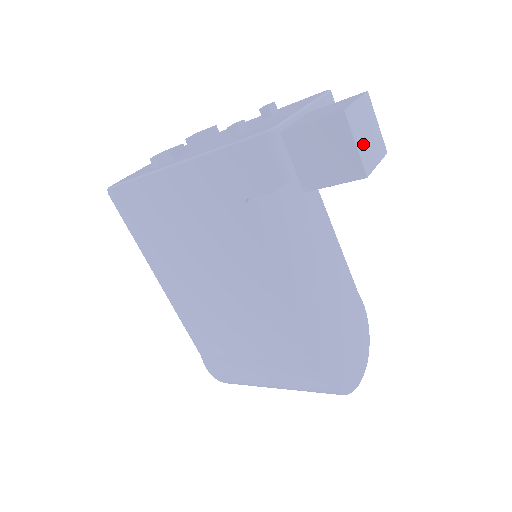
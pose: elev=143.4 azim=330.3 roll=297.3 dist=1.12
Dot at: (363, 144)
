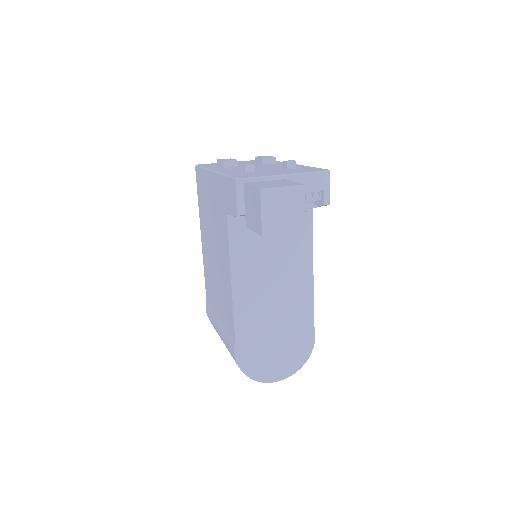
Dot at: (272, 215)
